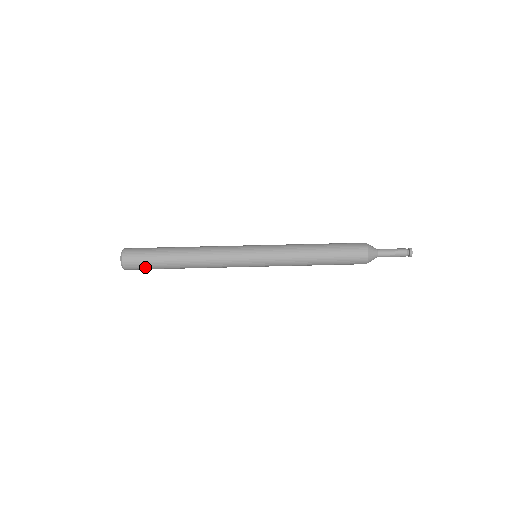
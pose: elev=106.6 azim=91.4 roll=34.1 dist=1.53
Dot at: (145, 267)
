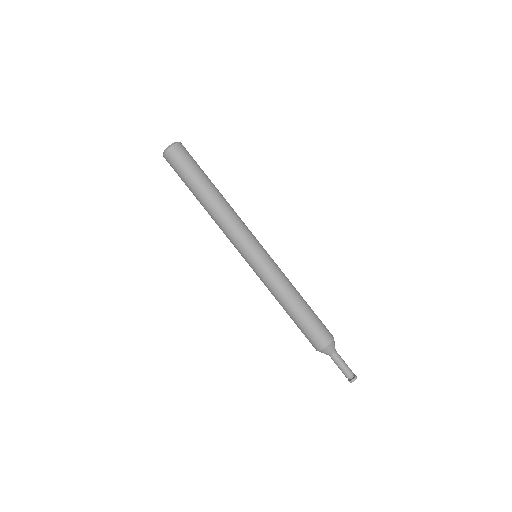
Dot at: (178, 172)
